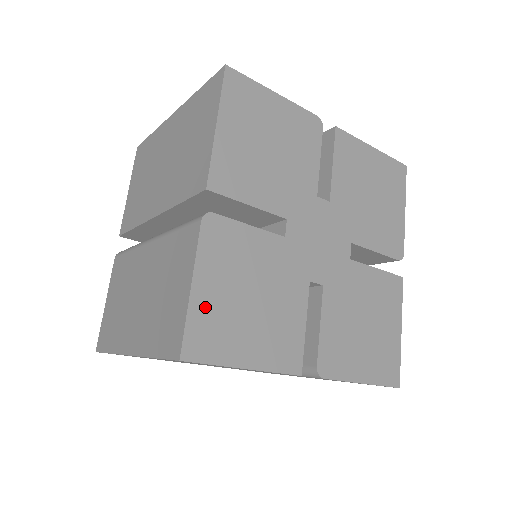
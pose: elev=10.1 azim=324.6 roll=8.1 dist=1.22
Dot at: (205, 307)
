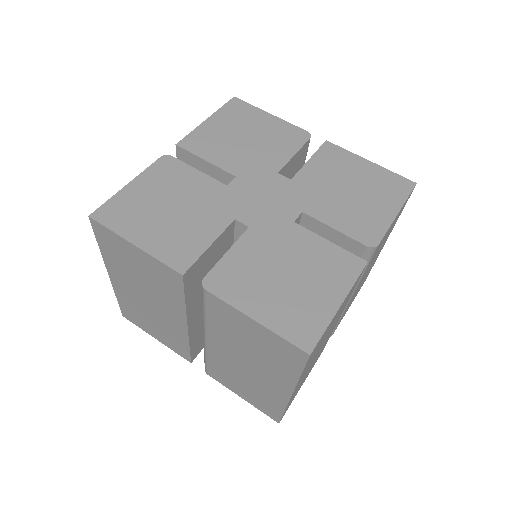
Dot at: (129, 198)
